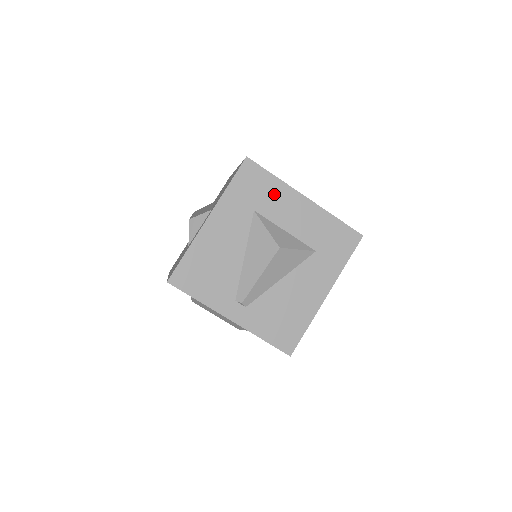
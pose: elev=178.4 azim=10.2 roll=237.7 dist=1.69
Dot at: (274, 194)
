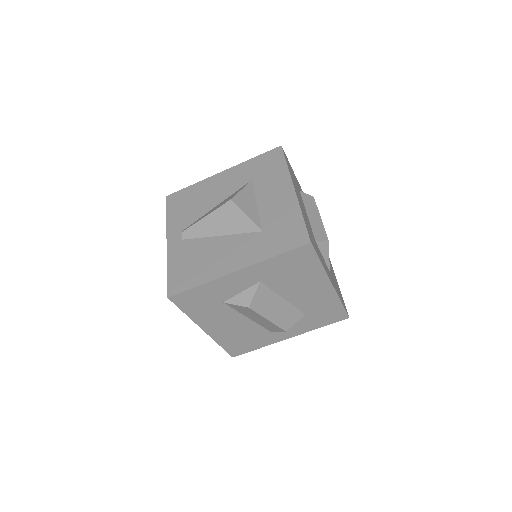
Dot at: (275, 176)
